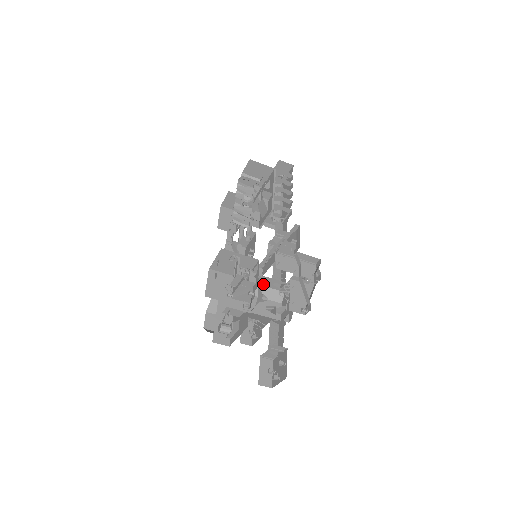
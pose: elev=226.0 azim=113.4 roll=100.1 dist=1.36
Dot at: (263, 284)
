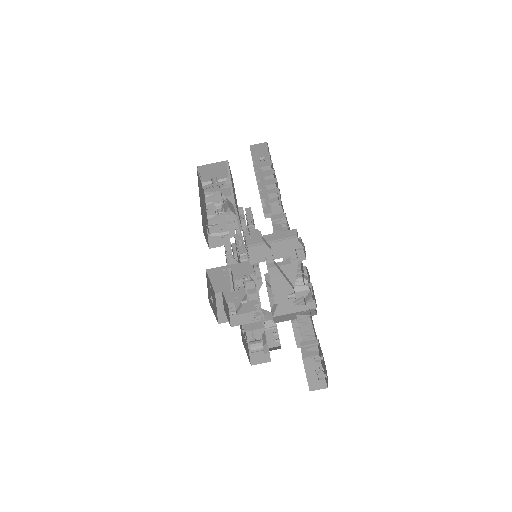
Dot at: occluded
